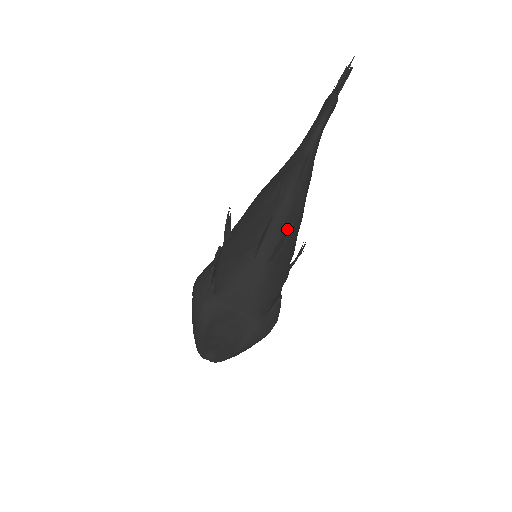
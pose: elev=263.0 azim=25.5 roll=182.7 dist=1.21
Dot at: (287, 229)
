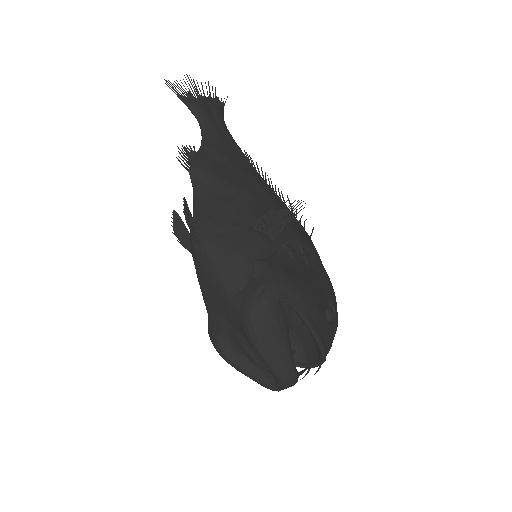
Dot at: (186, 207)
